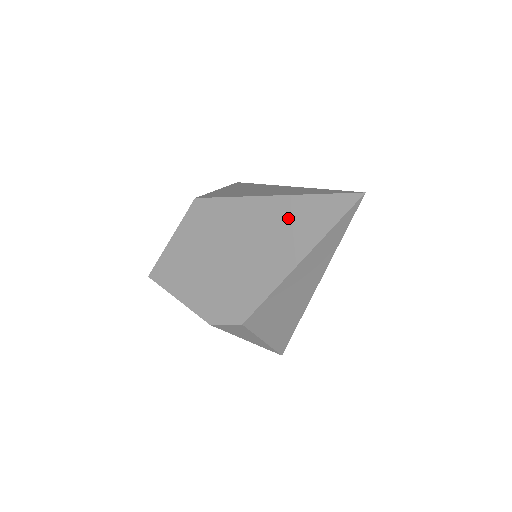
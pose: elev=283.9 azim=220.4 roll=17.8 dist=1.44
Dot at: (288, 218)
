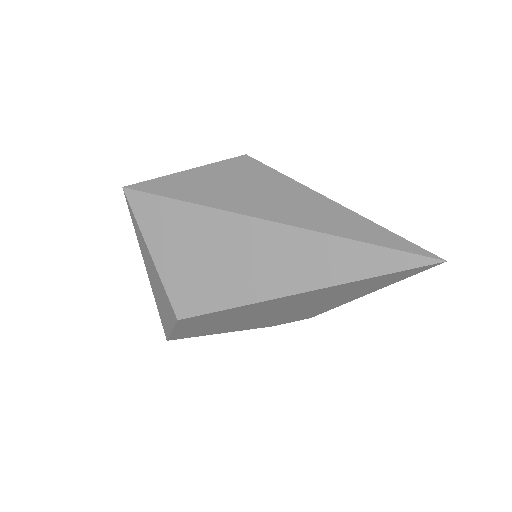
Dot at: (335, 292)
